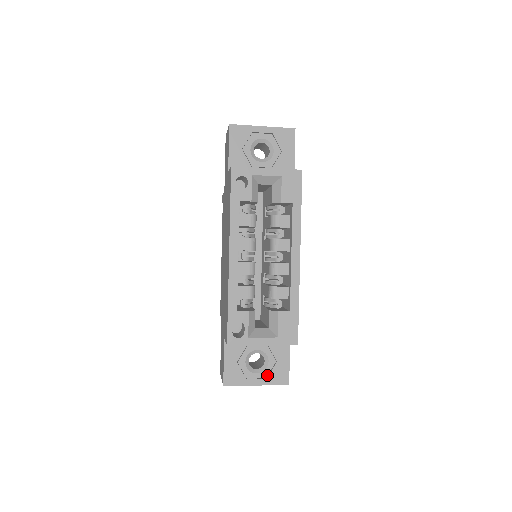
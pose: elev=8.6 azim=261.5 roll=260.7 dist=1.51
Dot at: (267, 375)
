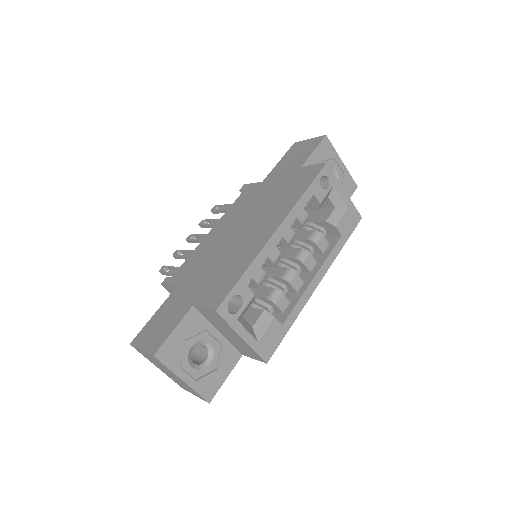
Dot at: (199, 377)
